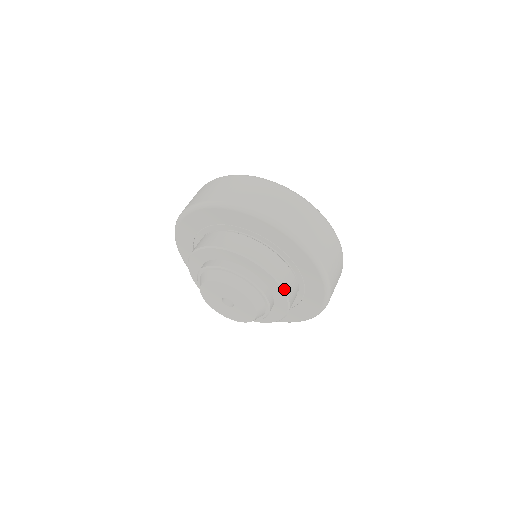
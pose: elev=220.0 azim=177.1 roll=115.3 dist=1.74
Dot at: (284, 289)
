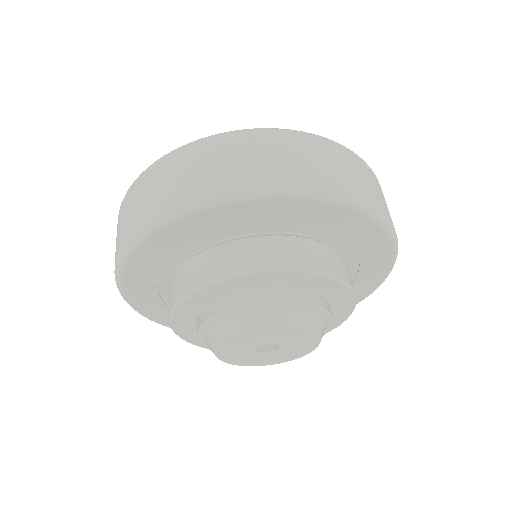
Dot at: (344, 282)
